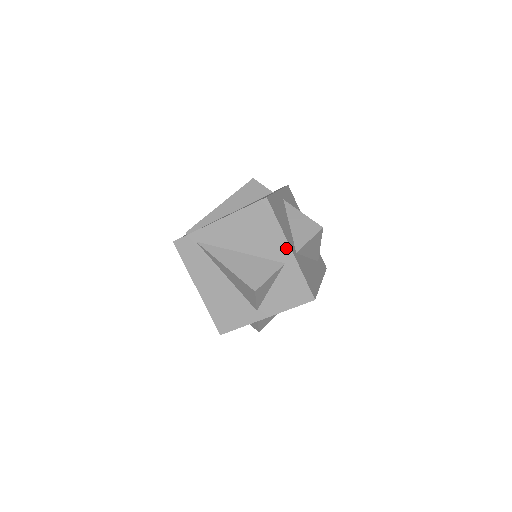
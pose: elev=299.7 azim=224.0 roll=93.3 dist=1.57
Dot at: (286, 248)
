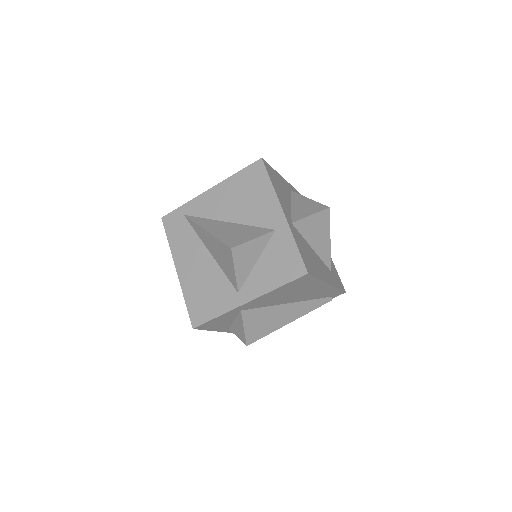
Dot at: (278, 211)
